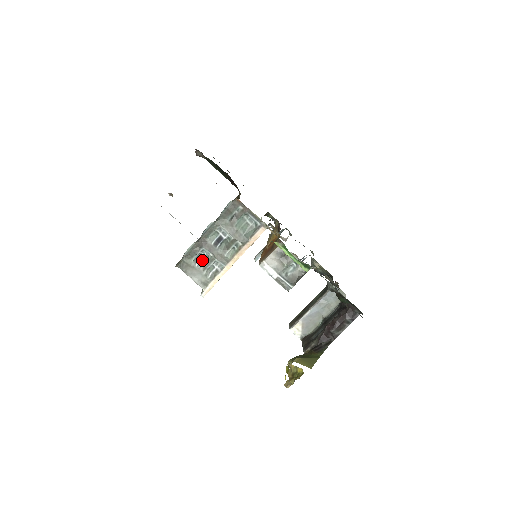
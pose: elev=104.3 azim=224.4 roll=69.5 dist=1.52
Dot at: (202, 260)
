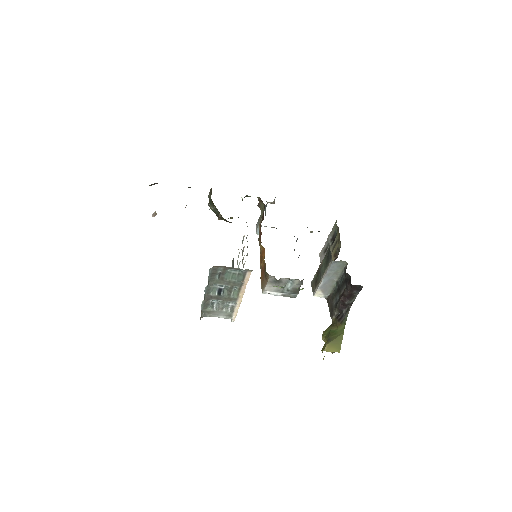
Dot at: (216, 305)
